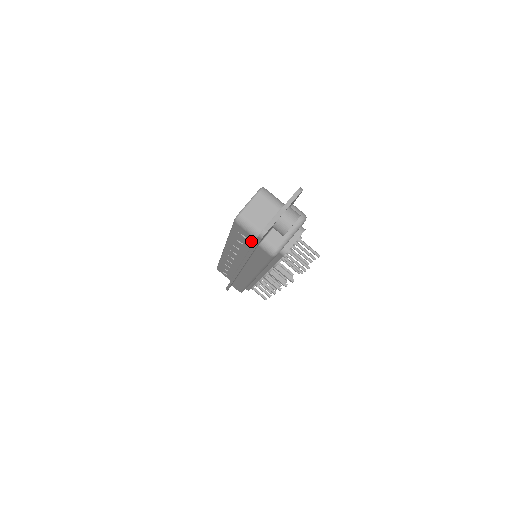
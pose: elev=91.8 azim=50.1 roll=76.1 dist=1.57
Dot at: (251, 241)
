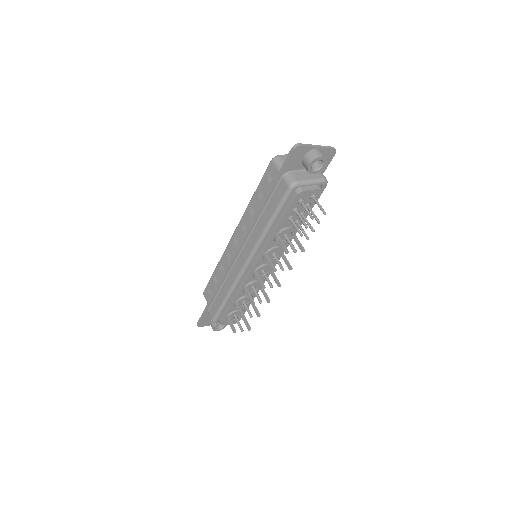
Dot at: occluded
